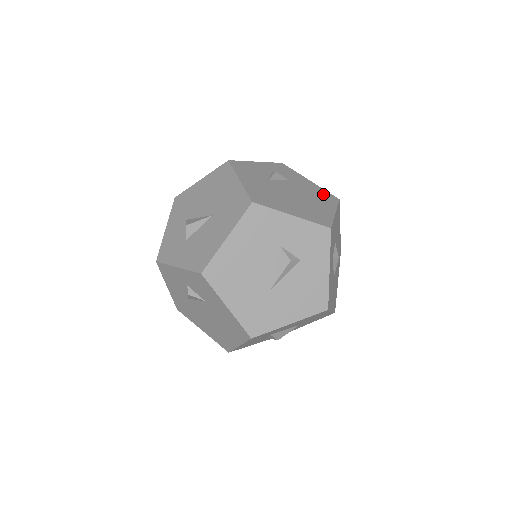
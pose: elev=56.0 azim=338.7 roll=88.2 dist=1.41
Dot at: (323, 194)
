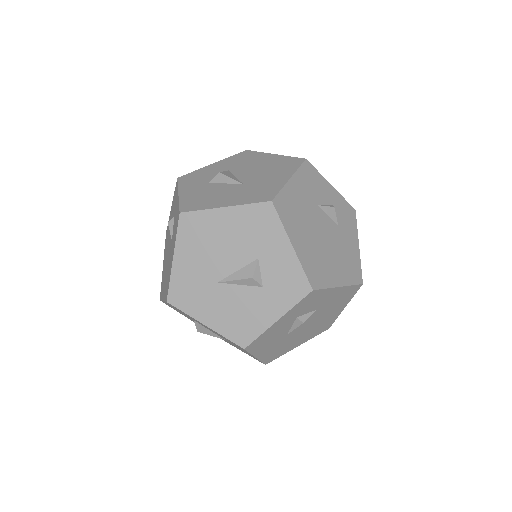
Dot at: (353, 265)
